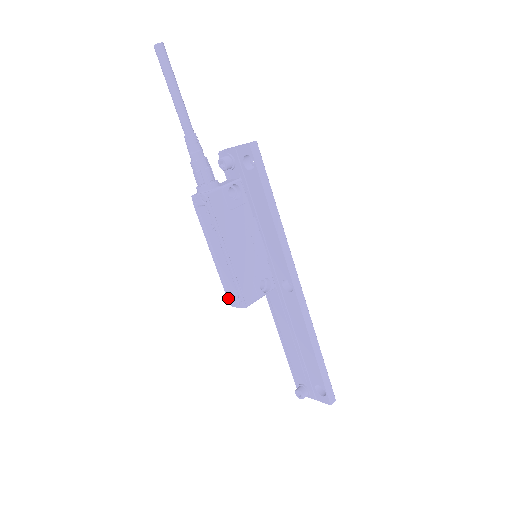
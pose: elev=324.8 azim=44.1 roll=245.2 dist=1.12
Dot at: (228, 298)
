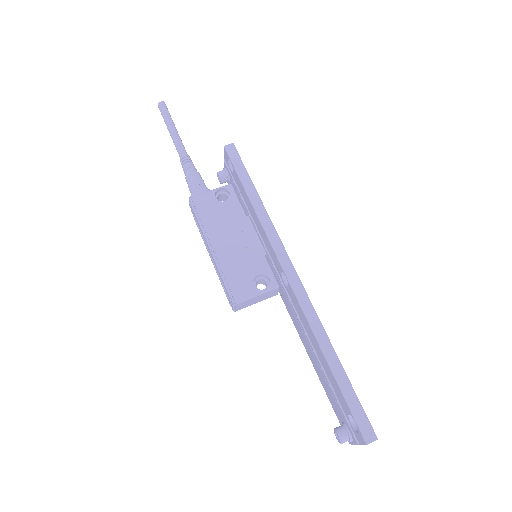
Dot at: (229, 303)
